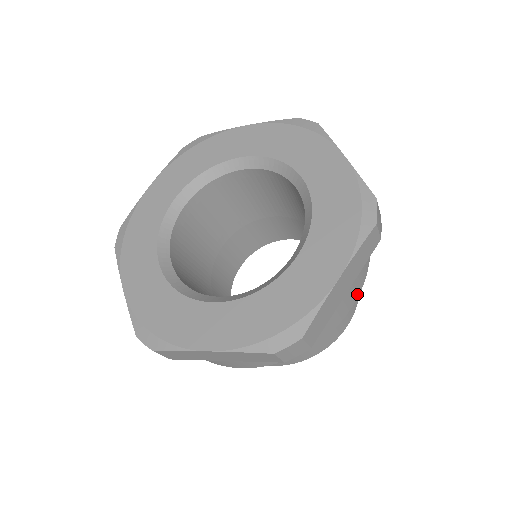
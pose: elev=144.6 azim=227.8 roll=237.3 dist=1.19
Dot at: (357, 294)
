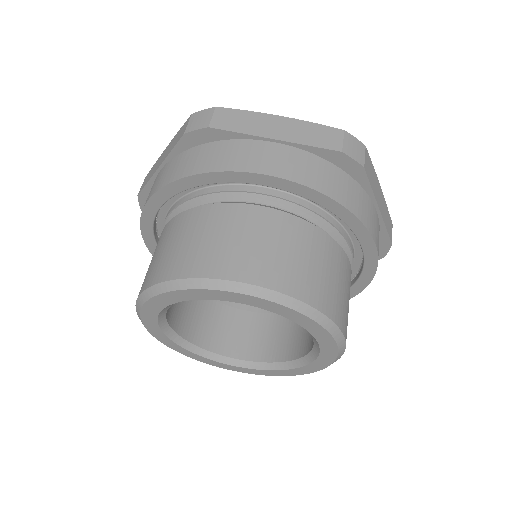
Dot at: (377, 246)
